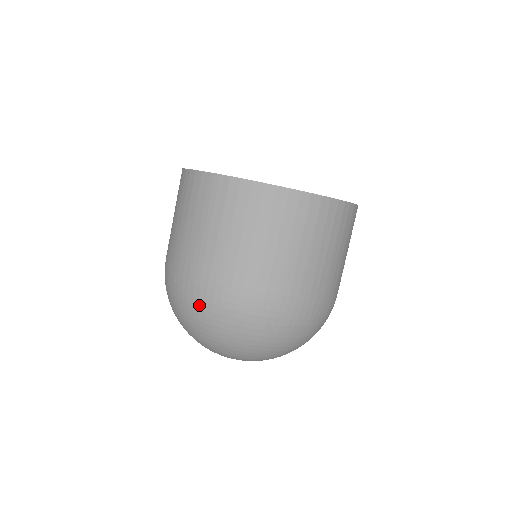
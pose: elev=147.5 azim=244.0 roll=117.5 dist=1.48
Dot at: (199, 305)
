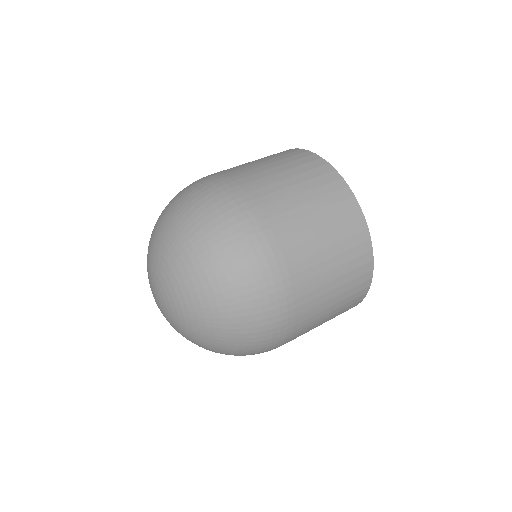
Dot at: occluded
